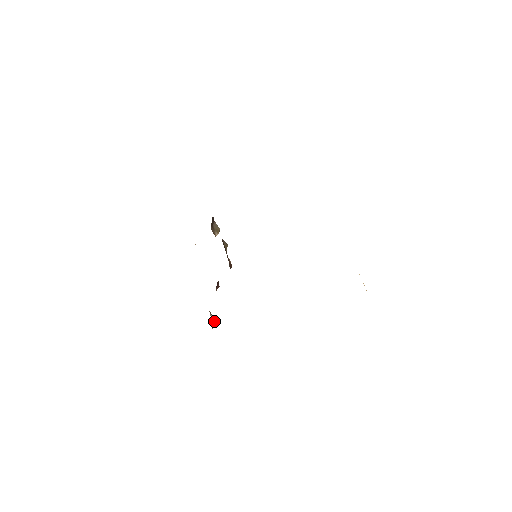
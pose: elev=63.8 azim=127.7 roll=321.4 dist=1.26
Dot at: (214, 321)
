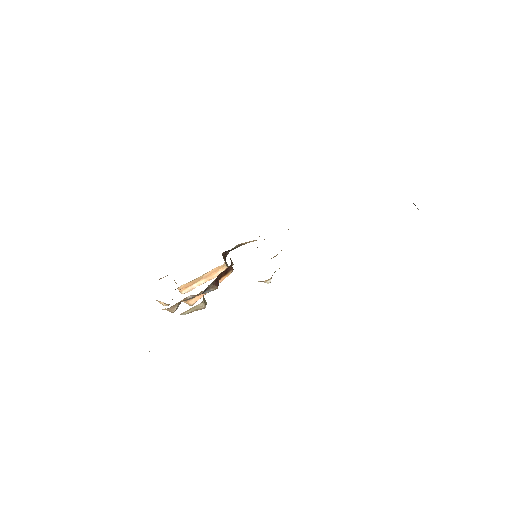
Dot at: (206, 303)
